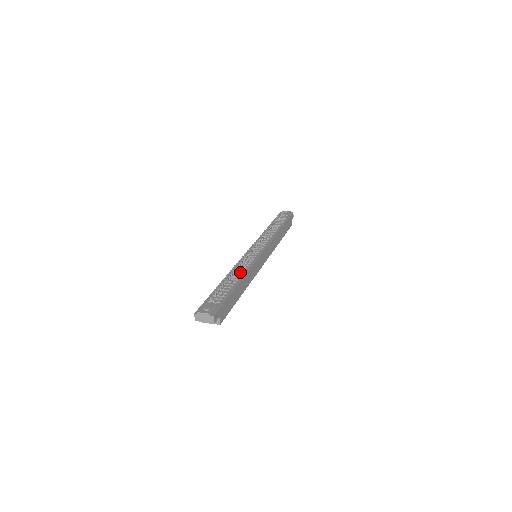
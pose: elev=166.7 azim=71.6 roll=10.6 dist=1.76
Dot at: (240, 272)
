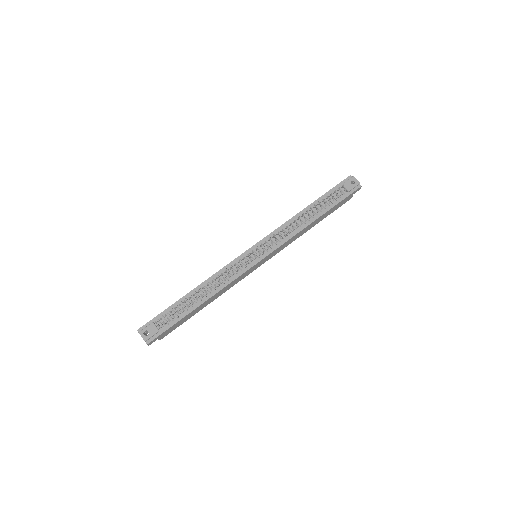
Dot at: (212, 289)
